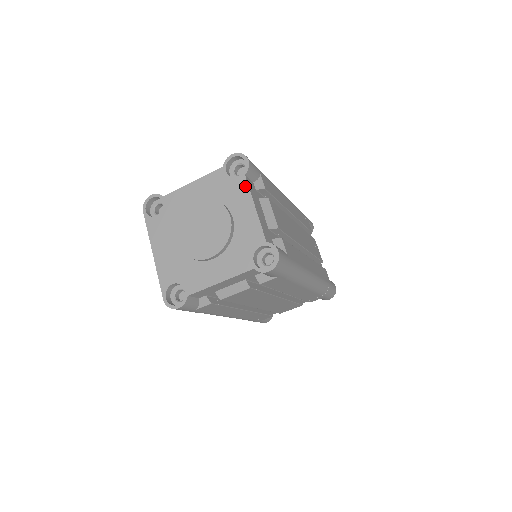
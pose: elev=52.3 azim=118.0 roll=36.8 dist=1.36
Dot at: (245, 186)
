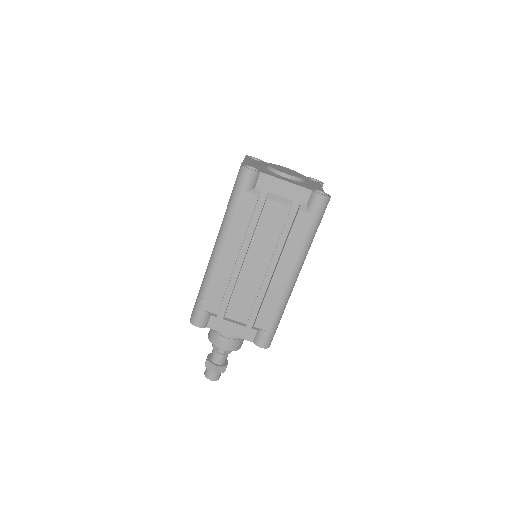
Dot at: (318, 183)
